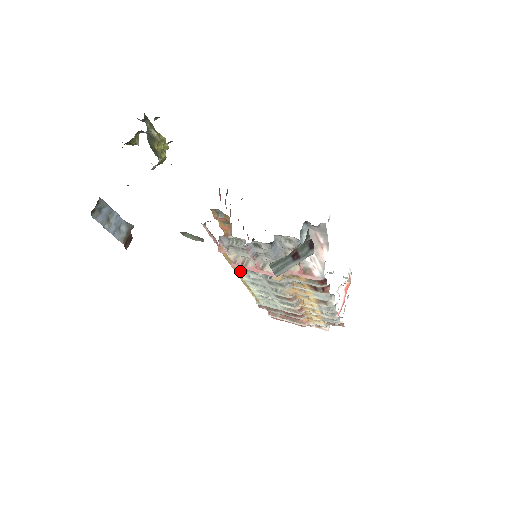
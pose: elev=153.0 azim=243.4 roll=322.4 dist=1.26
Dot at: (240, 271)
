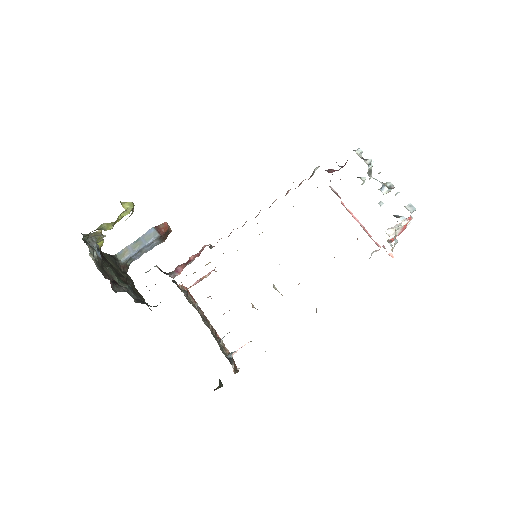
Dot at: occluded
